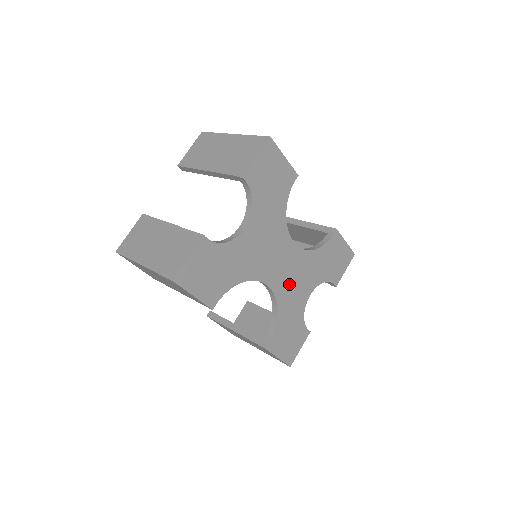
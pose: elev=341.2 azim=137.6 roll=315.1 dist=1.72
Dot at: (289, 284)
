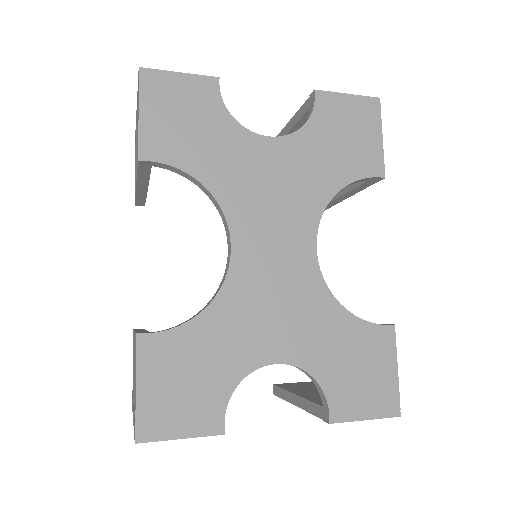
Dot at: (261, 292)
